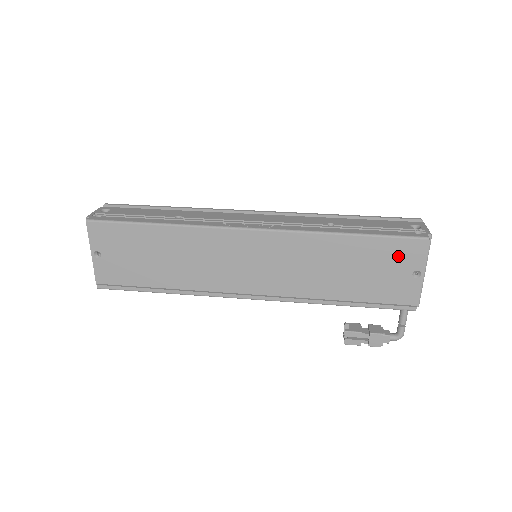
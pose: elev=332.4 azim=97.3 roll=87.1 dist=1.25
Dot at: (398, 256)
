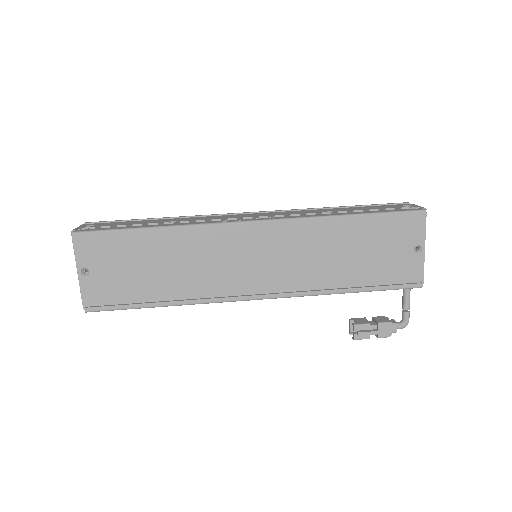
Dot at: (399, 233)
